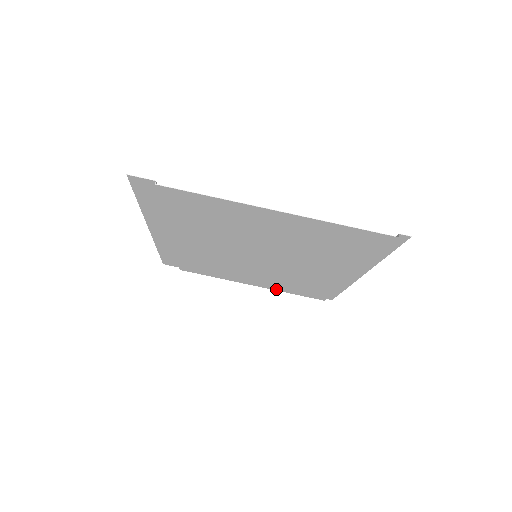
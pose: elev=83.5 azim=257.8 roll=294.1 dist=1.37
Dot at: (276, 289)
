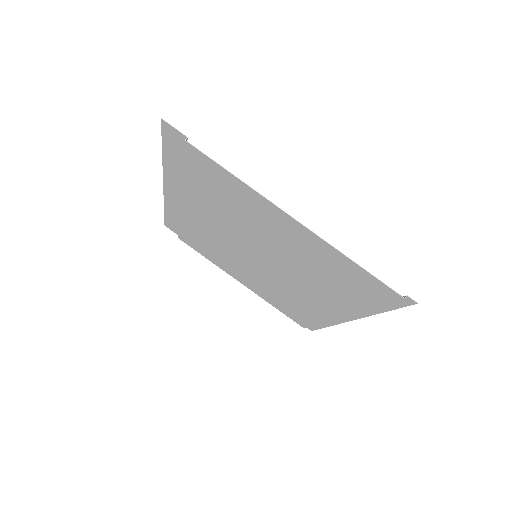
Dot at: (262, 297)
